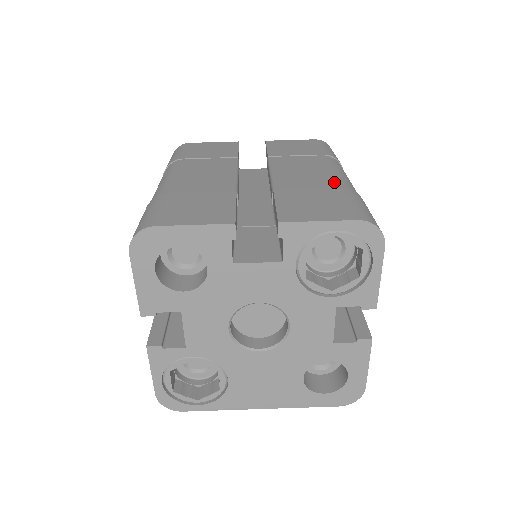
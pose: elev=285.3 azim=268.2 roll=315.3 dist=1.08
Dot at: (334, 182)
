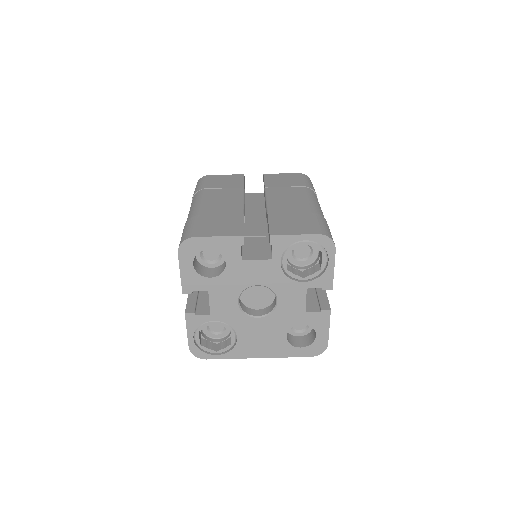
Dot at: (307, 208)
